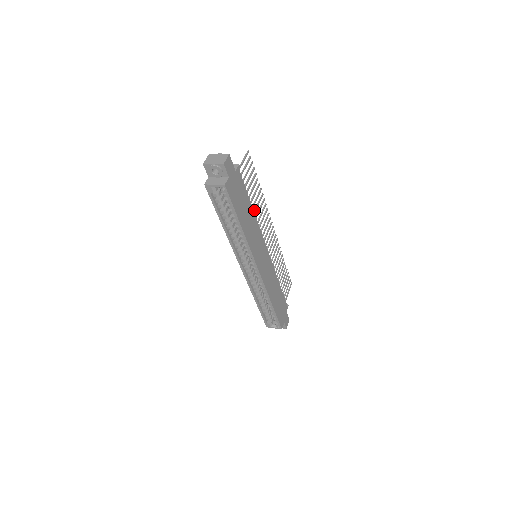
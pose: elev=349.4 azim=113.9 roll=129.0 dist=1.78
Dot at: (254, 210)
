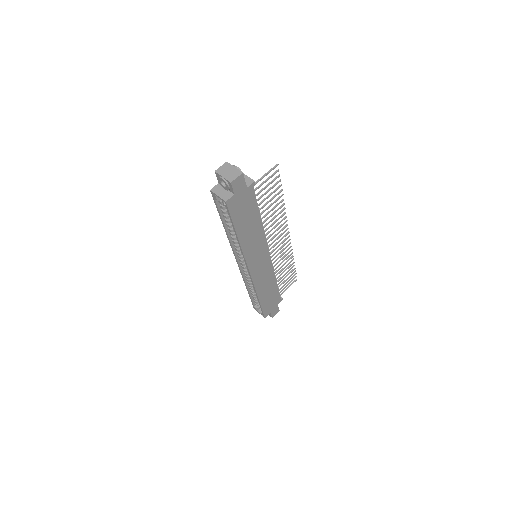
Dot at: (265, 219)
